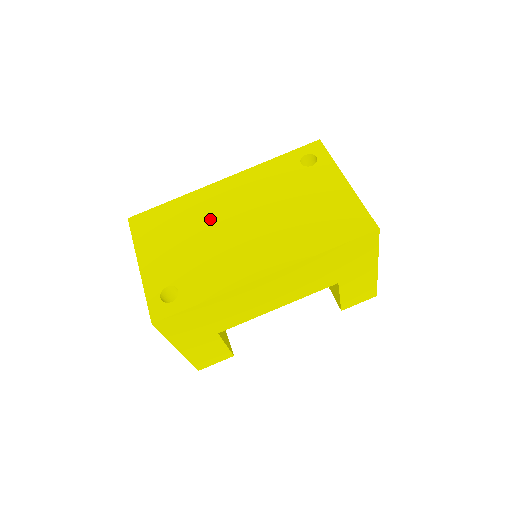
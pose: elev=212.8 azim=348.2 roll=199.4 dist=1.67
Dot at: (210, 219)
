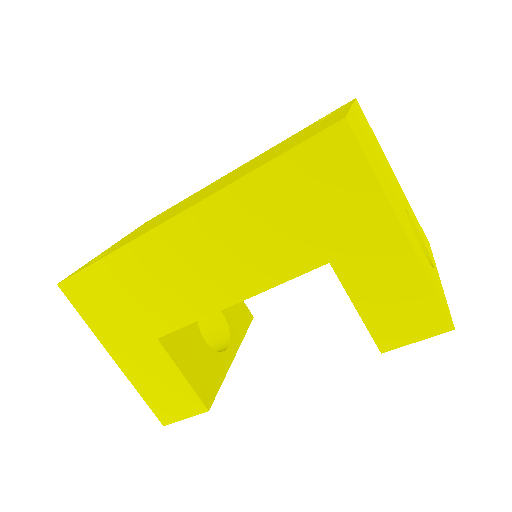
Dot at: occluded
